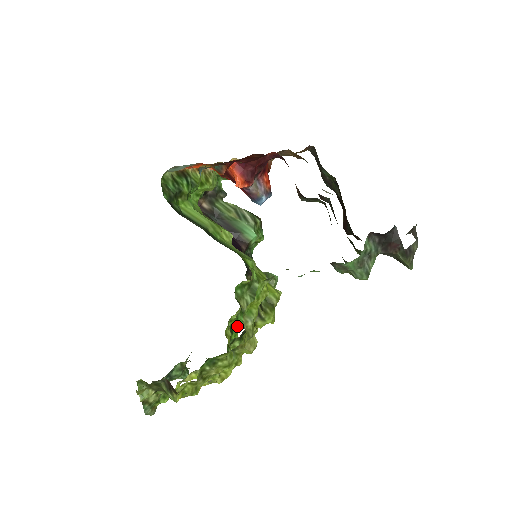
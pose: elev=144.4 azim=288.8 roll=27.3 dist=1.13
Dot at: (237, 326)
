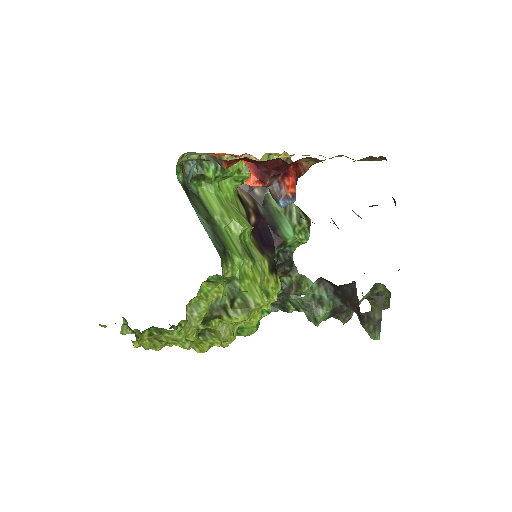
Dot at: occluded
